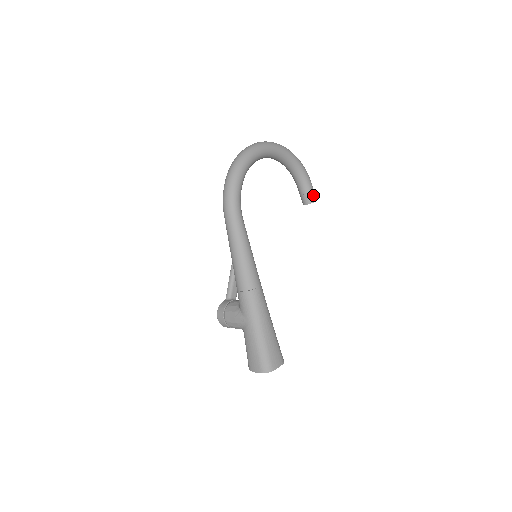
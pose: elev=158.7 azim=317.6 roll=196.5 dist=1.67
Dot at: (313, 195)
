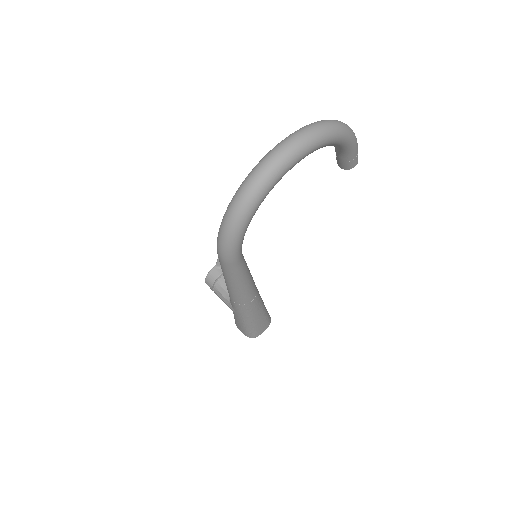
Dot at: (354, 162)
